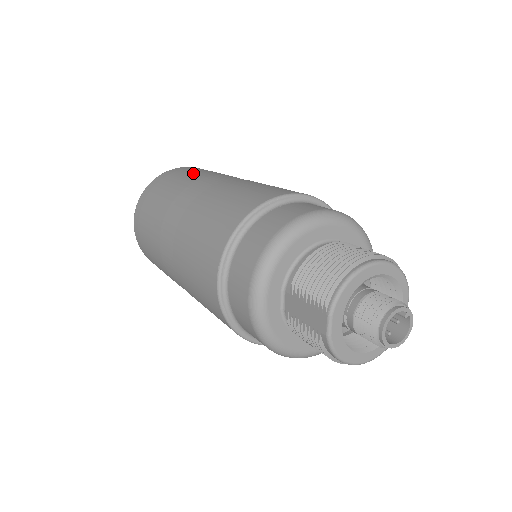
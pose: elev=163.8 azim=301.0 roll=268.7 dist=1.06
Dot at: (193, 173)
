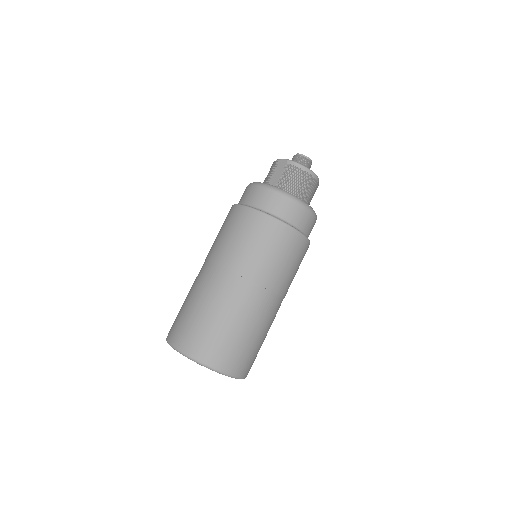
Dot at: occluded
